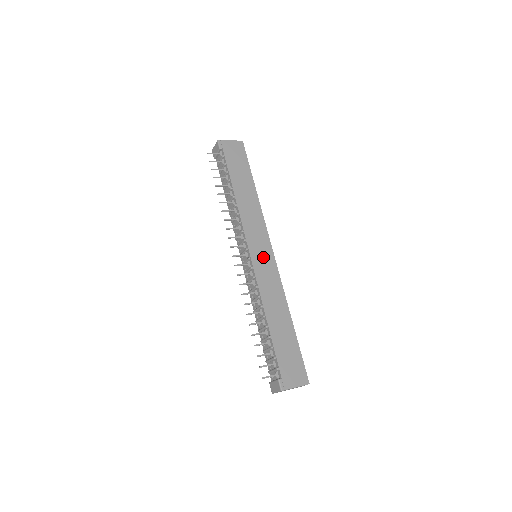
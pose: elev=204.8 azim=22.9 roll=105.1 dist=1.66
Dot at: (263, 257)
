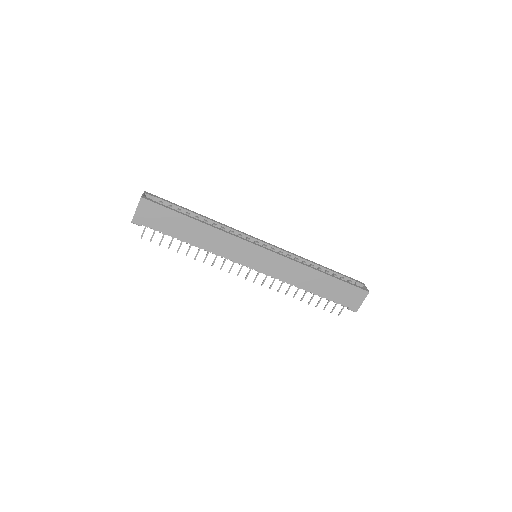
Dot at: (262, 260)
